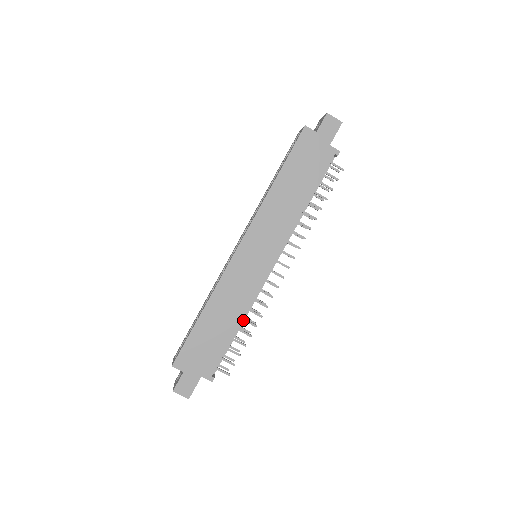
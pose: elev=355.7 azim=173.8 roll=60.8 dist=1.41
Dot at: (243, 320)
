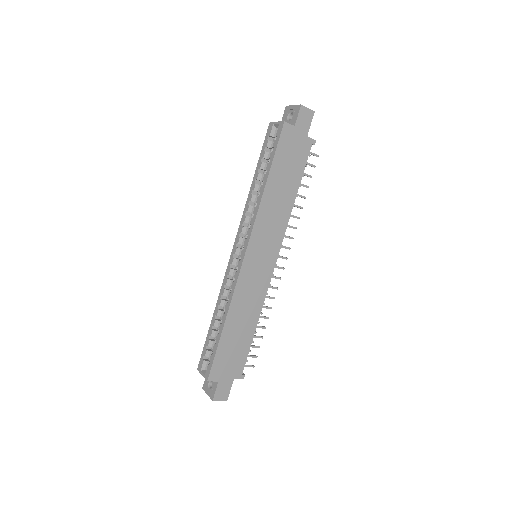
Dot at: occluded
